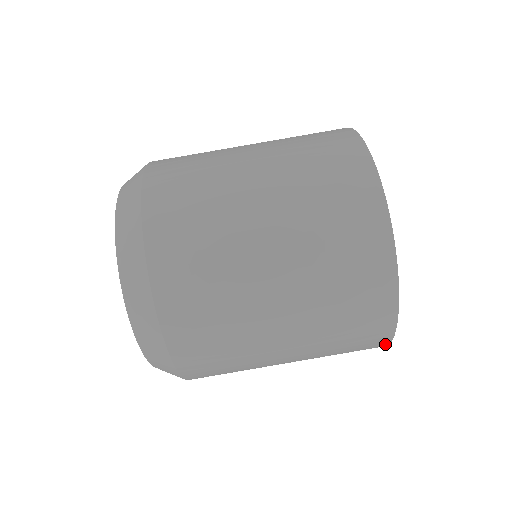
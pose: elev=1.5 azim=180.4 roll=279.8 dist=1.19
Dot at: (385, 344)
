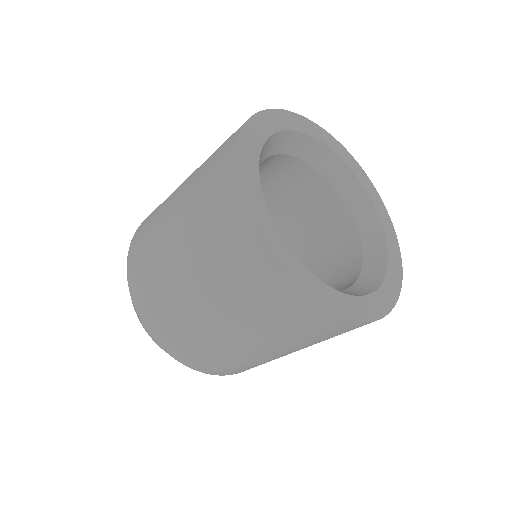
Dot at: (271, 263)
